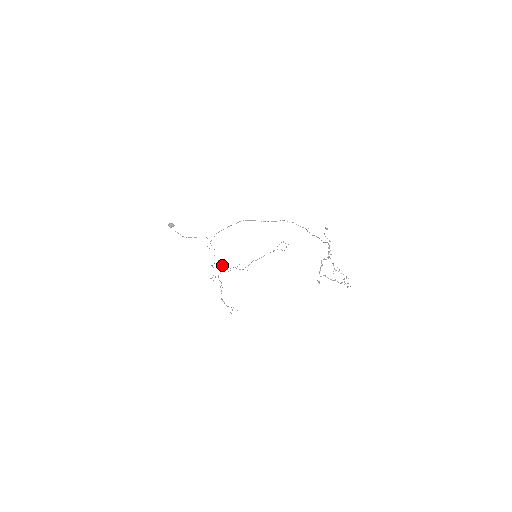
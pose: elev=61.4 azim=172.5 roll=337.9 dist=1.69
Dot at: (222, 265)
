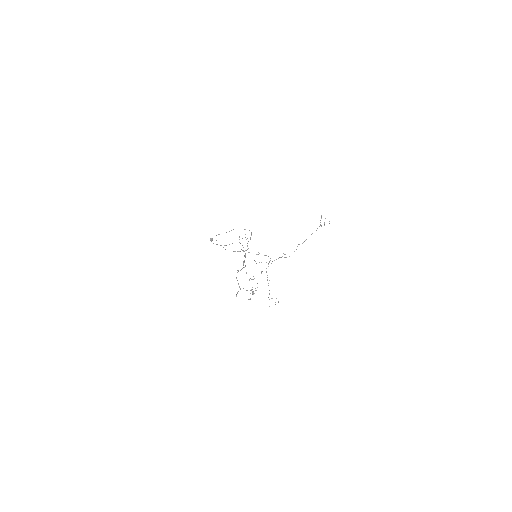
Dot at: (270, 258)
